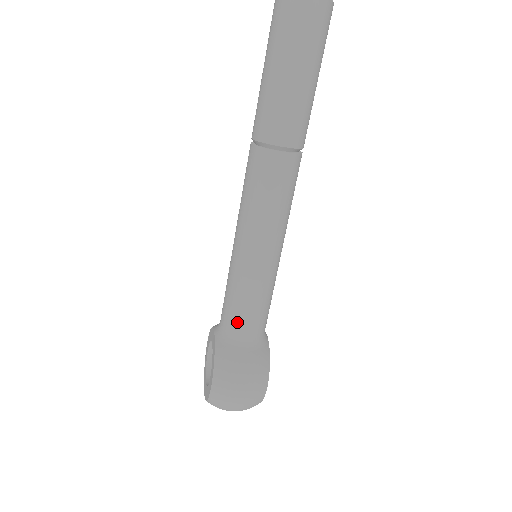
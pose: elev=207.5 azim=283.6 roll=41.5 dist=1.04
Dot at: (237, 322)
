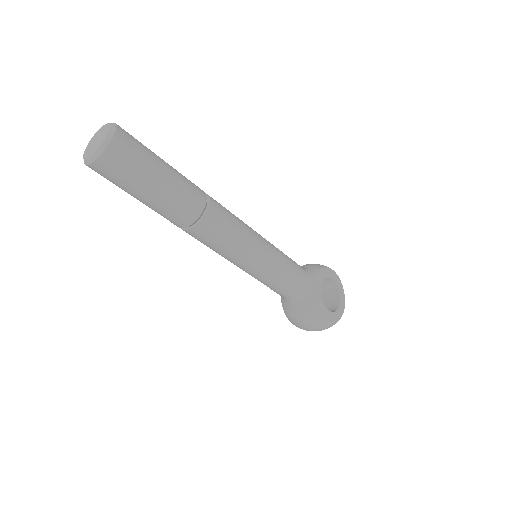
Dot at: (277, 293)
